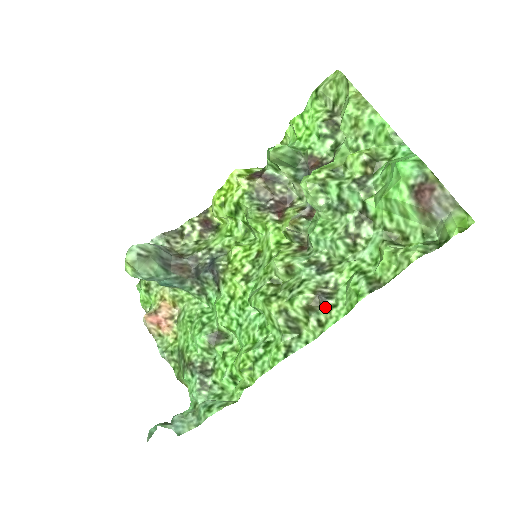
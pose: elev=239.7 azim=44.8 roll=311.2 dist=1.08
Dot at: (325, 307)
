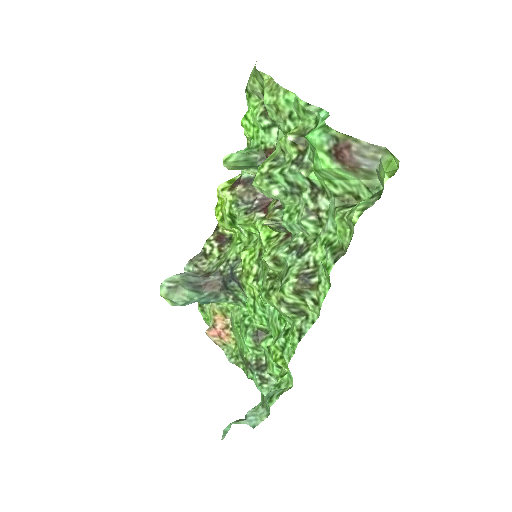
Dot at: (311, 286)
